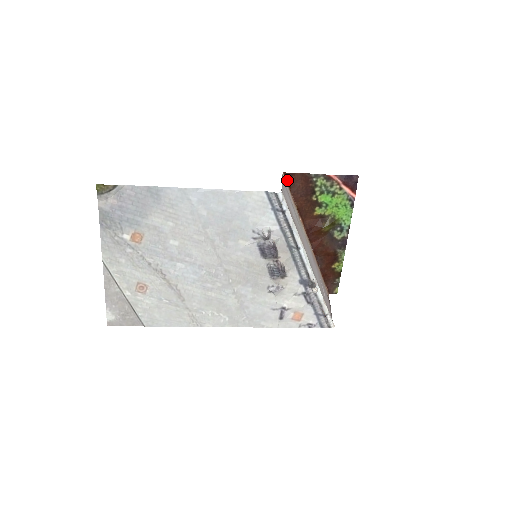
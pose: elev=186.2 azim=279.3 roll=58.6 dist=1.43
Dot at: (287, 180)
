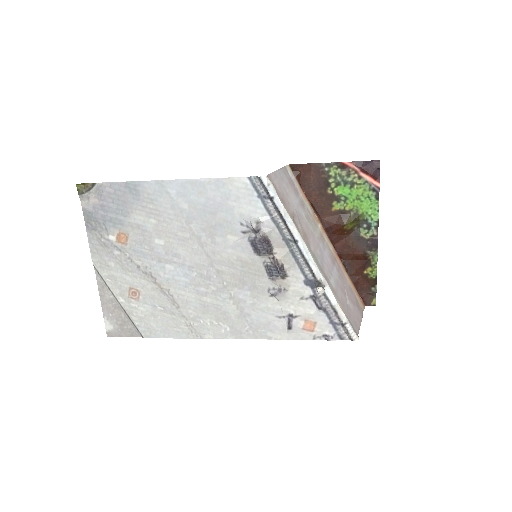
Dot at: (295, 173)
